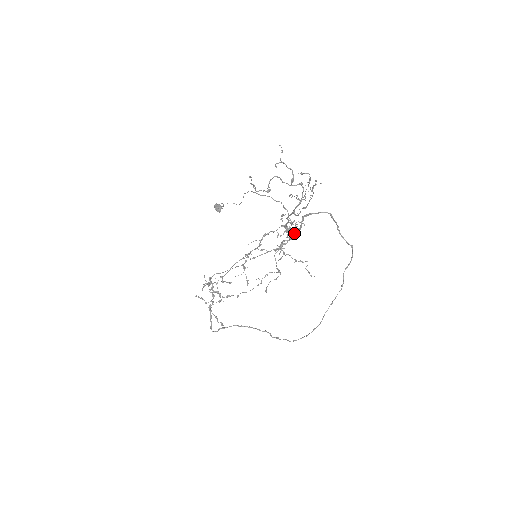
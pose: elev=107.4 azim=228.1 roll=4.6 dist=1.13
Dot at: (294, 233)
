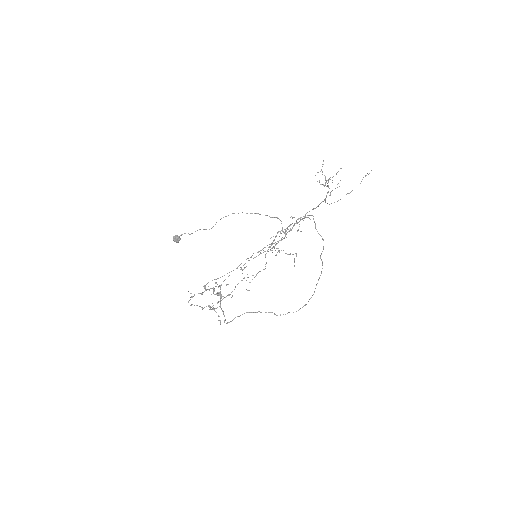
Dot at: (286, 234)
